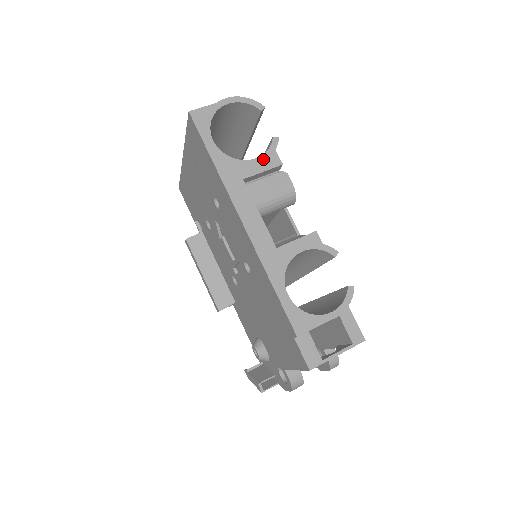
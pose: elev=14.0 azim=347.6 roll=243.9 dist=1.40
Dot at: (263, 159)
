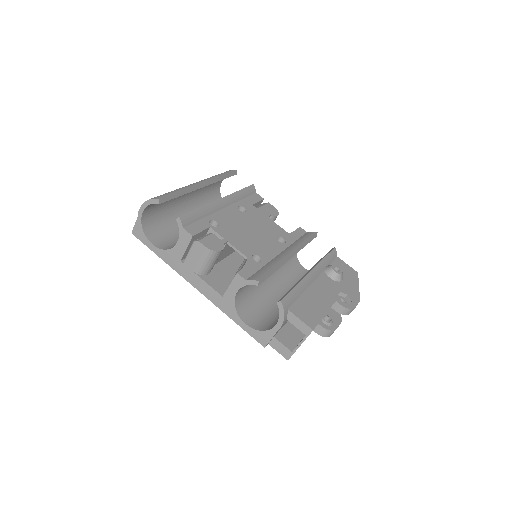
Dot at: (181, 240)
